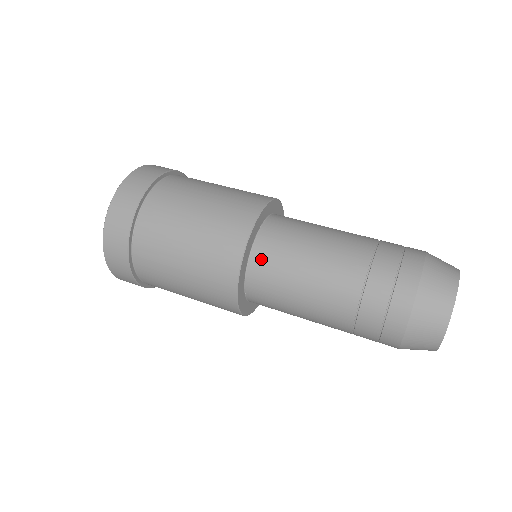
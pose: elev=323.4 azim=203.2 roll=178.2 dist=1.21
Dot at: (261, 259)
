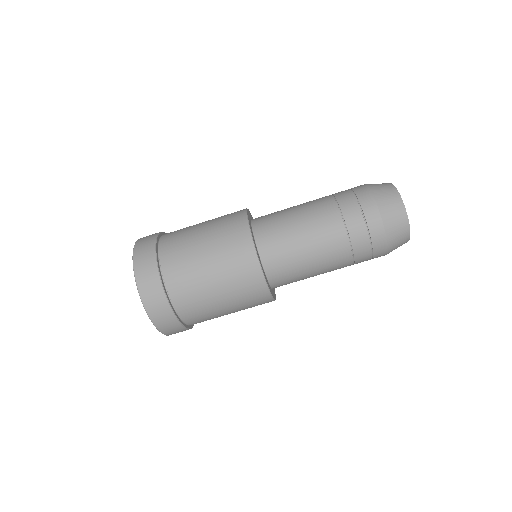
Dot at: (274, 270)
